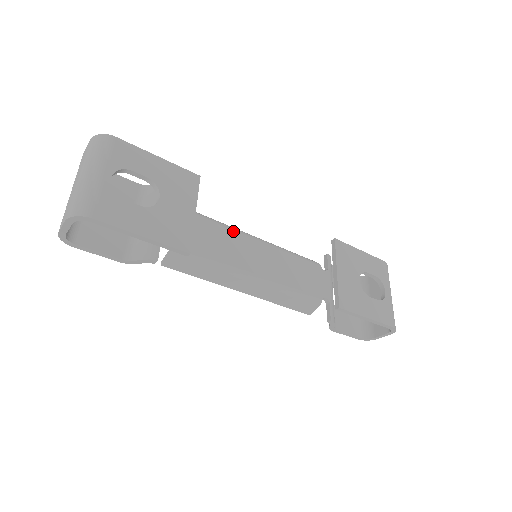
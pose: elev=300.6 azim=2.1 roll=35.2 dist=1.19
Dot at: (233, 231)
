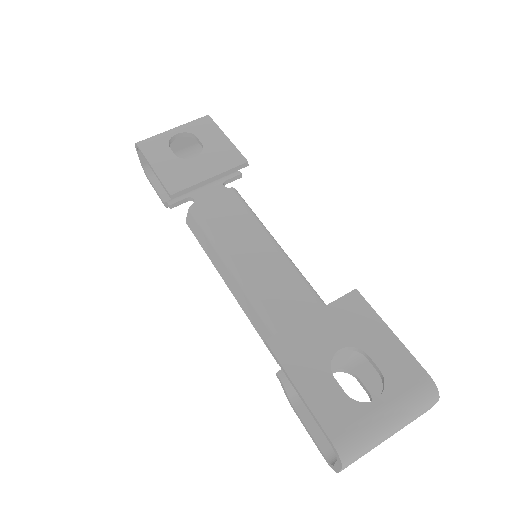
Dot at: (259, 228)
